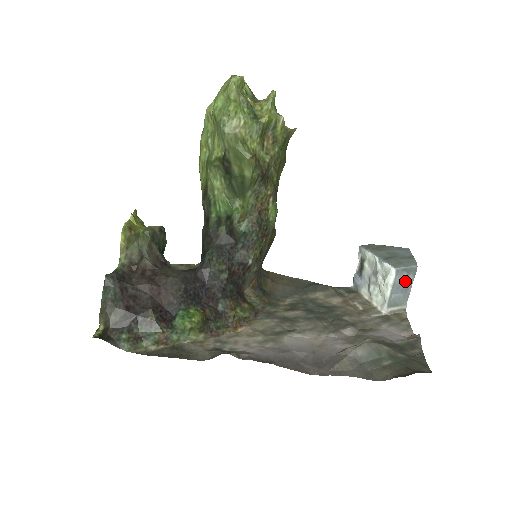
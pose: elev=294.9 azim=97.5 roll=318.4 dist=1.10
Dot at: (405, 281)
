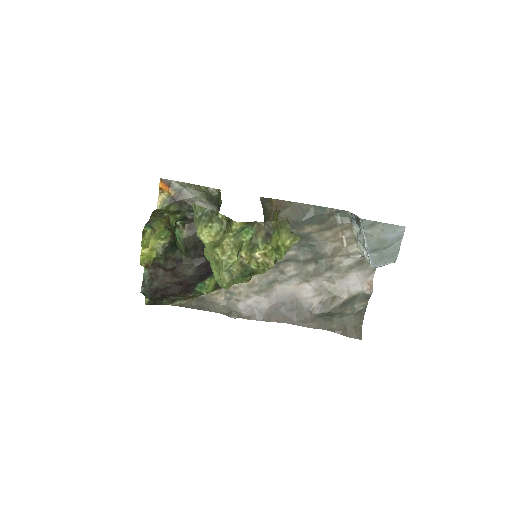
Dot at: occluded
